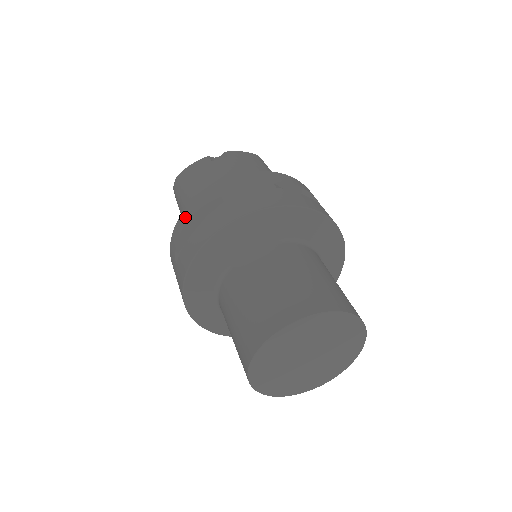
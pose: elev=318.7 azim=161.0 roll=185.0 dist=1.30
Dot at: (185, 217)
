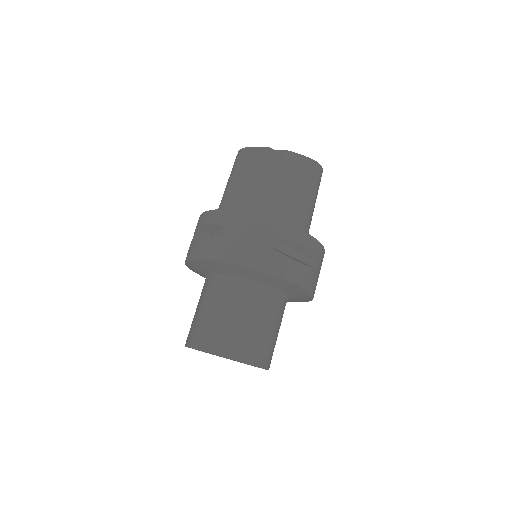
Dot at: (204, 218)
